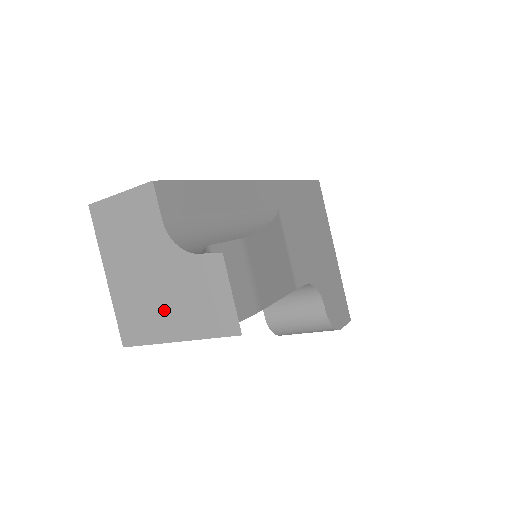
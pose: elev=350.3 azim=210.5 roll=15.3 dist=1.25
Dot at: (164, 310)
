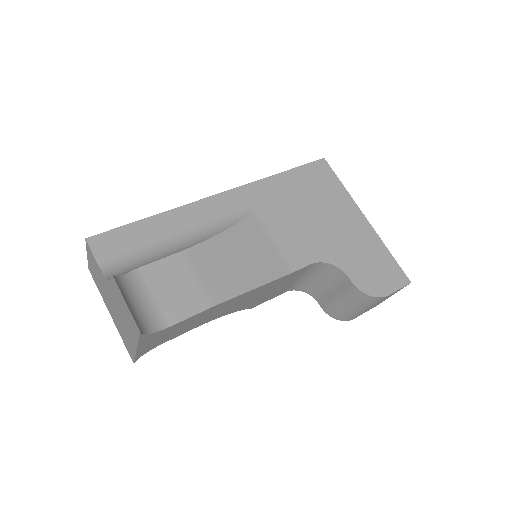
Dot at: (125, 328)
